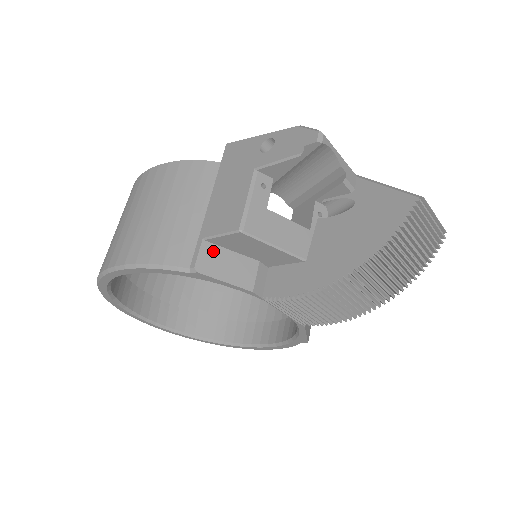
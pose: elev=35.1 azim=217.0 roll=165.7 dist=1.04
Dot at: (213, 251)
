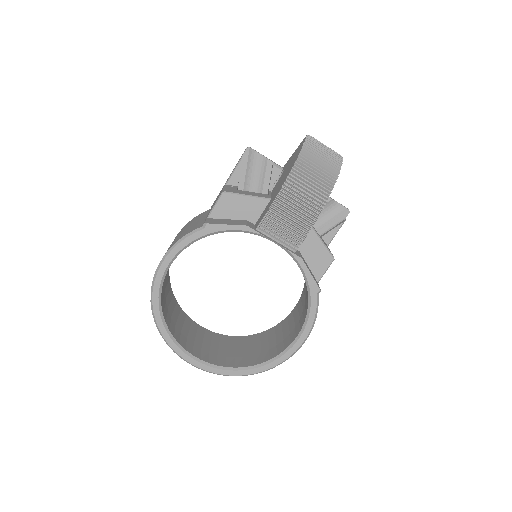
Dot at: (215, 220)
